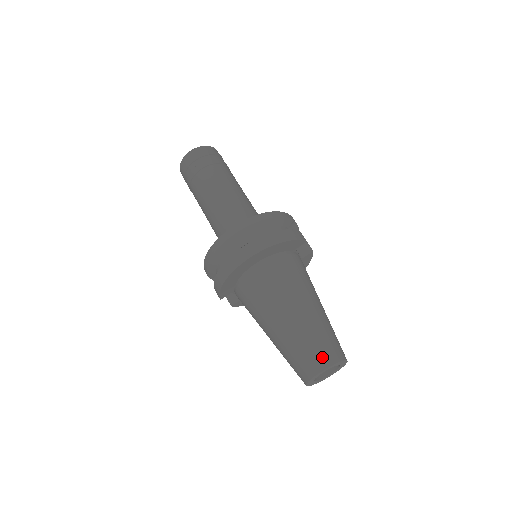
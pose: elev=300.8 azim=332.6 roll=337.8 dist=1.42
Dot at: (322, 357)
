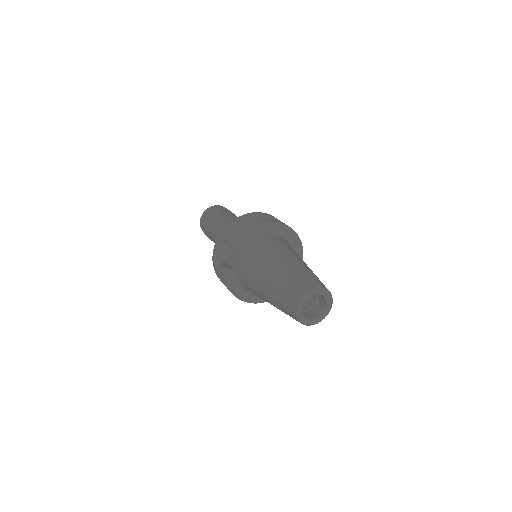
Dot at: (322, 283)
